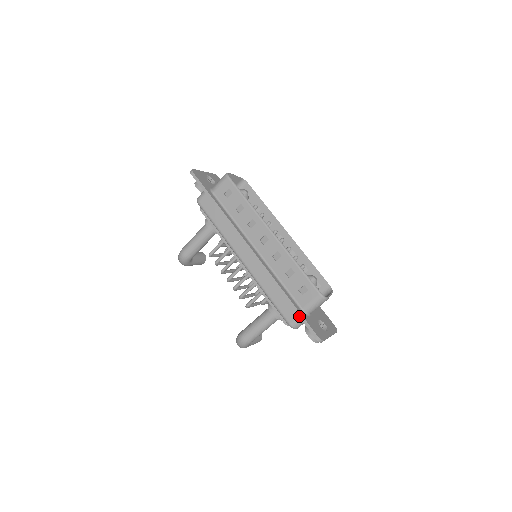
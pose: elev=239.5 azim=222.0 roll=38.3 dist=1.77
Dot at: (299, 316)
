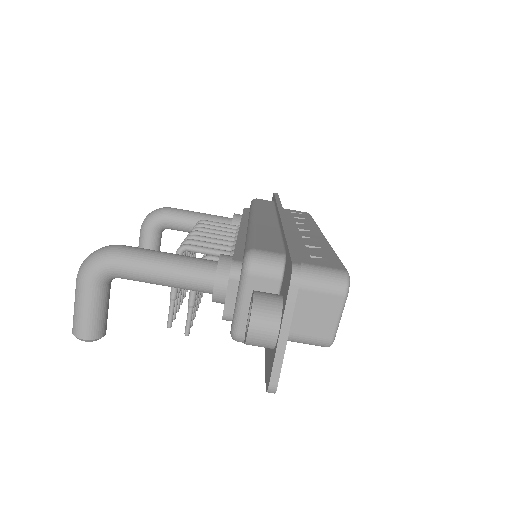
Dot at: (289, 246)
